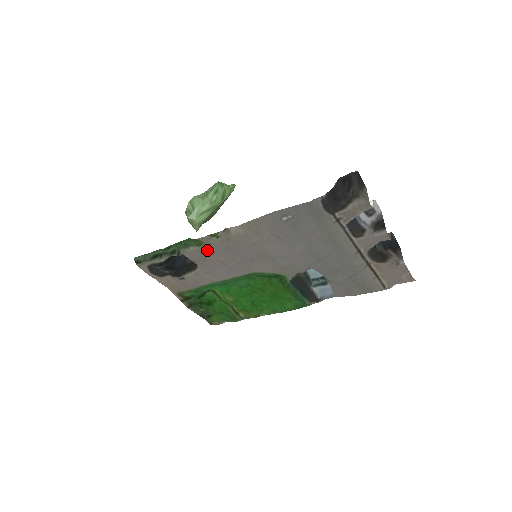
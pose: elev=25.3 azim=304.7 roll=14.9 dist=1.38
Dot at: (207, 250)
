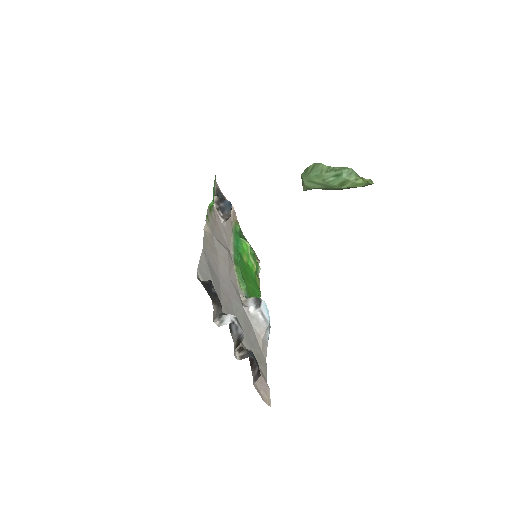
Dot at: (213, 219)
